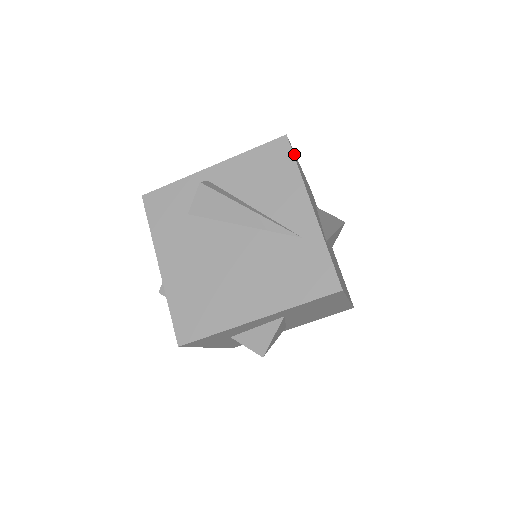
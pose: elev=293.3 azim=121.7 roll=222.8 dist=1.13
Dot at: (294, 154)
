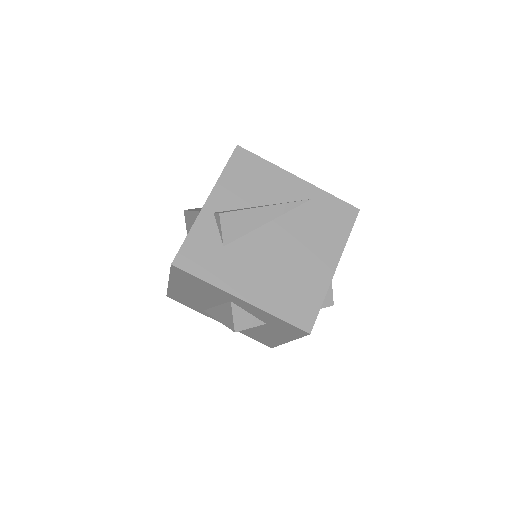
Dot at: occluded
